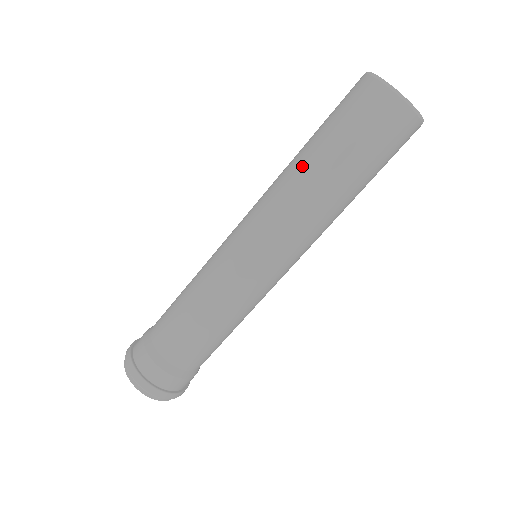
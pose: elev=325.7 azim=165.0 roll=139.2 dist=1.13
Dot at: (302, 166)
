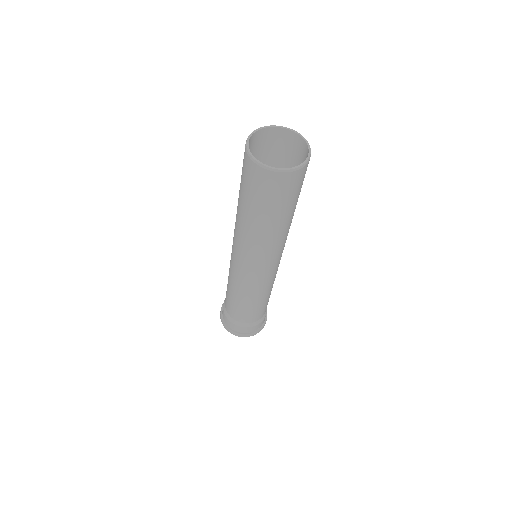
Dot at: (260, 230)
